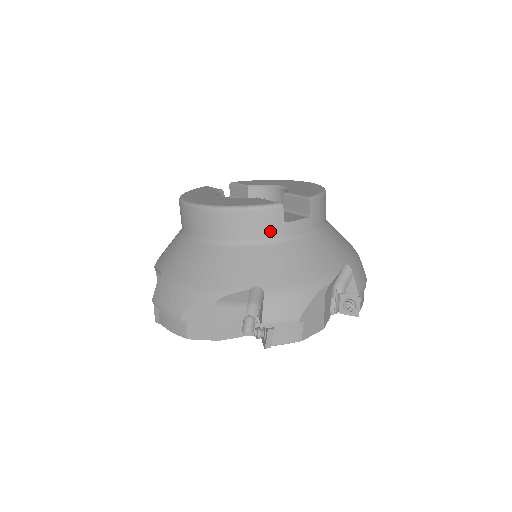
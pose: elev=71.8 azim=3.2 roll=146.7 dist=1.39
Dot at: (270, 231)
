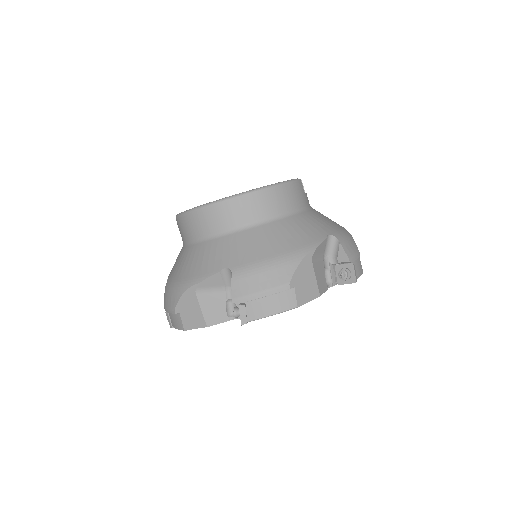
Dot at: (302, 200)
